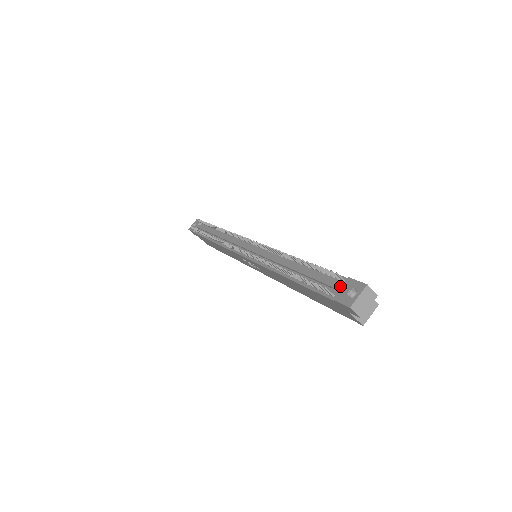
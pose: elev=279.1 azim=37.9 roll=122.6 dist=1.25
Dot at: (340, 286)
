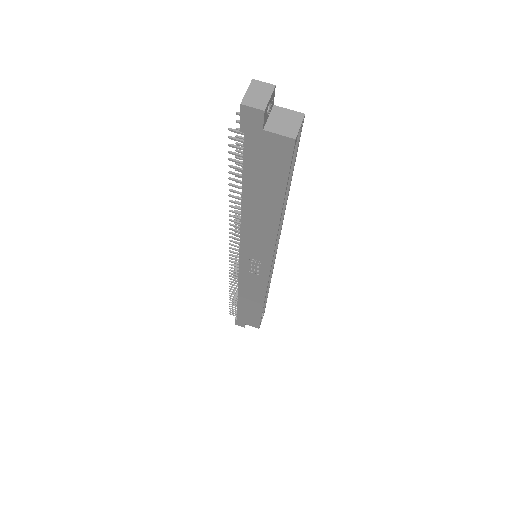
Dot at: occluded
